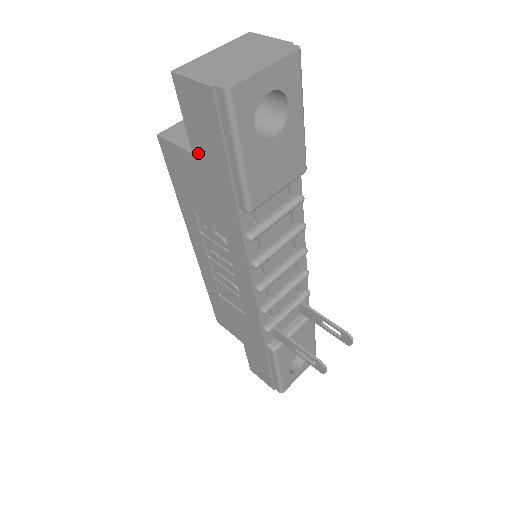
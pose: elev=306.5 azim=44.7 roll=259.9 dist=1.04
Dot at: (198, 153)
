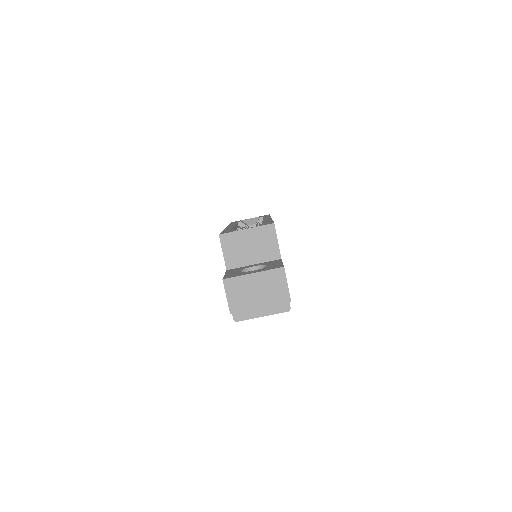
Dot at: occluded
